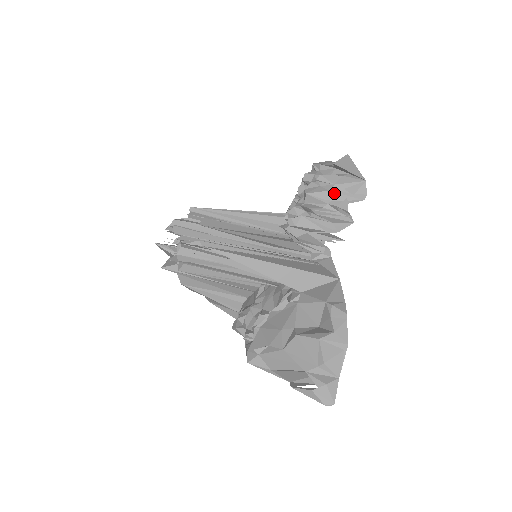
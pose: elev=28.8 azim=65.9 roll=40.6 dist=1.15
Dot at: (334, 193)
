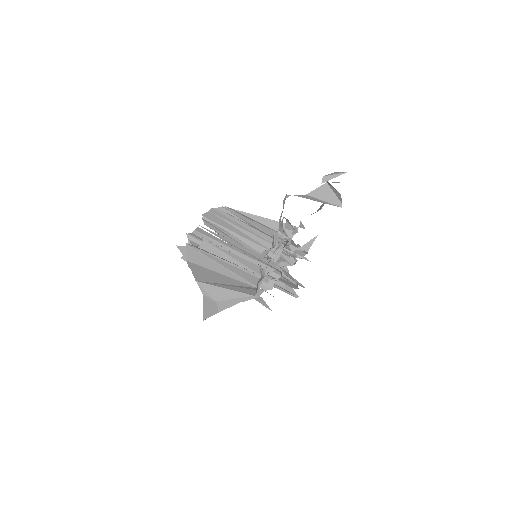
Dot at: occluded
